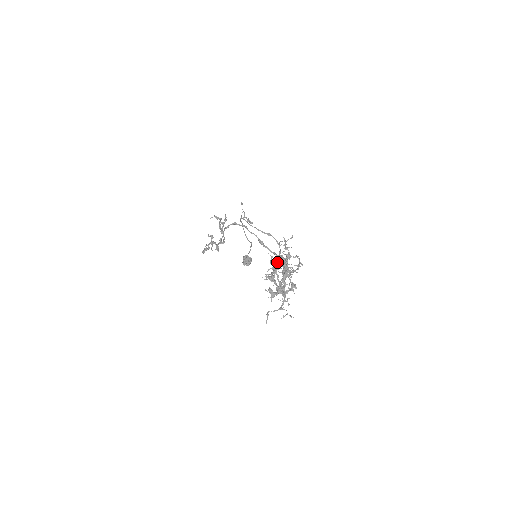
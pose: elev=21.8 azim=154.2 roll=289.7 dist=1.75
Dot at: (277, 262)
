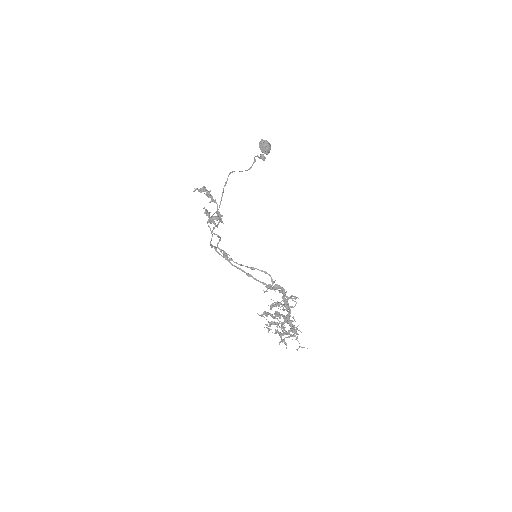
Dot at: occluded
